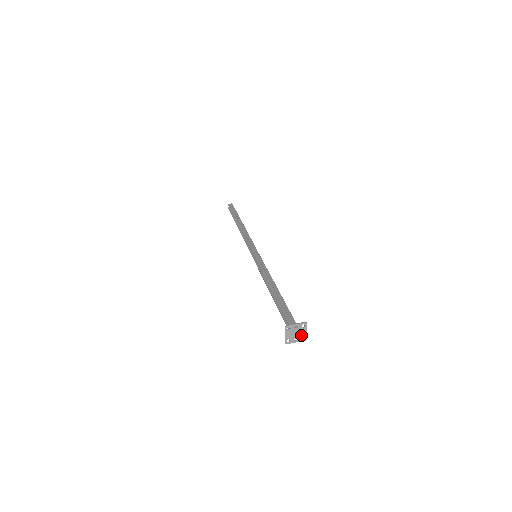
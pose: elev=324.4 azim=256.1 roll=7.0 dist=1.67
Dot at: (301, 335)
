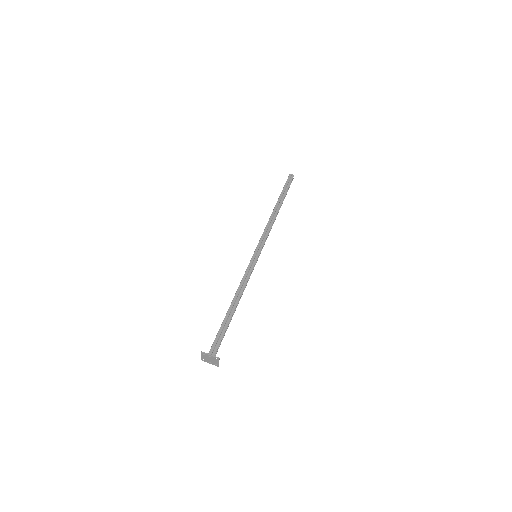
Dot at: (214, 362)
